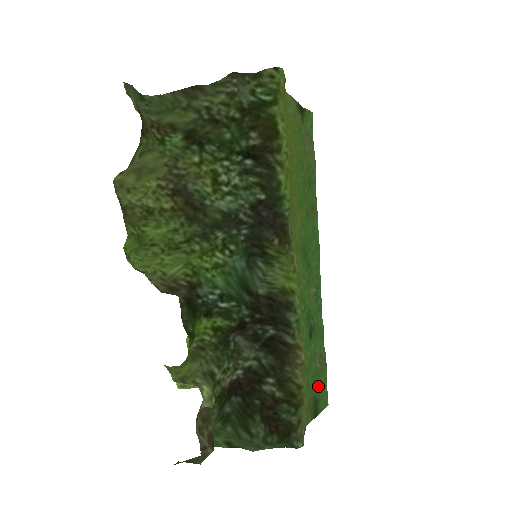
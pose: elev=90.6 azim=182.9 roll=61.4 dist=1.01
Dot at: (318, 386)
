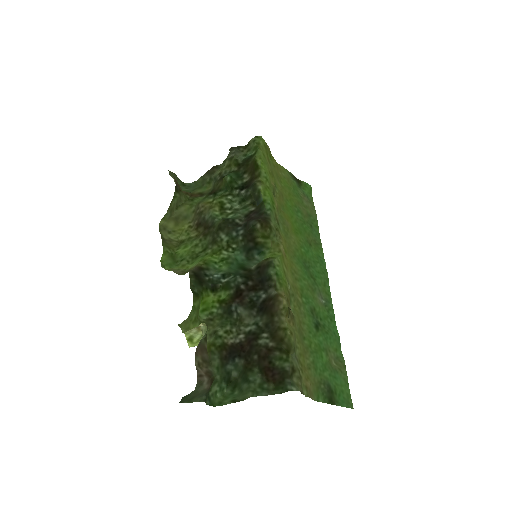
Dot at: (333, 379)
